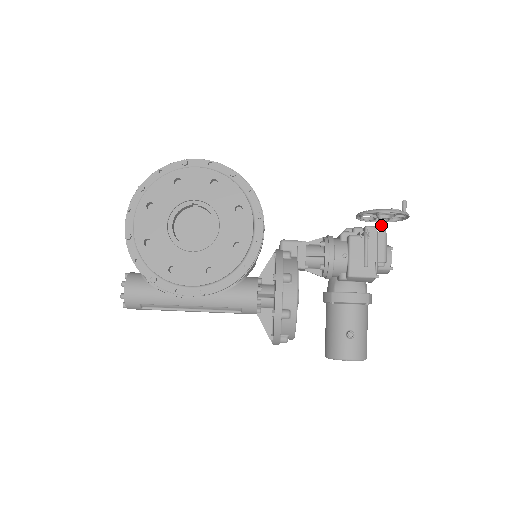
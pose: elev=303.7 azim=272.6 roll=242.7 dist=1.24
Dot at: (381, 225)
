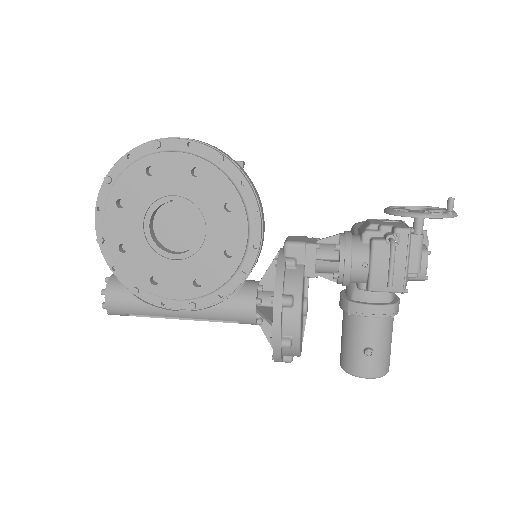
Dot at: (417, 225)
